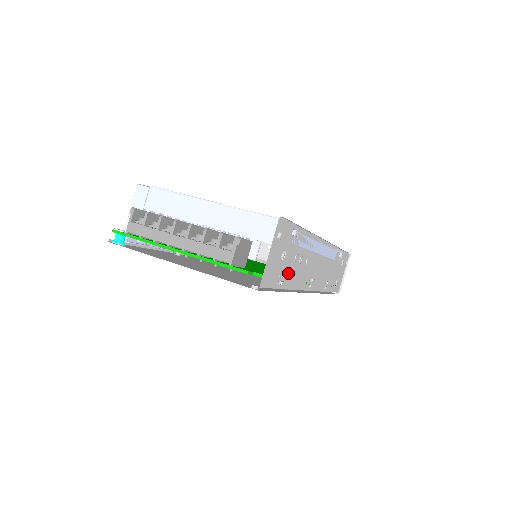
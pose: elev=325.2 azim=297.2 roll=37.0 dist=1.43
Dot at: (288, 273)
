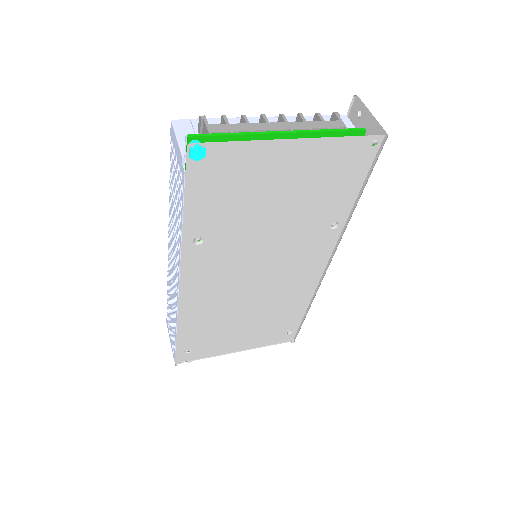
Dot at: occluded
